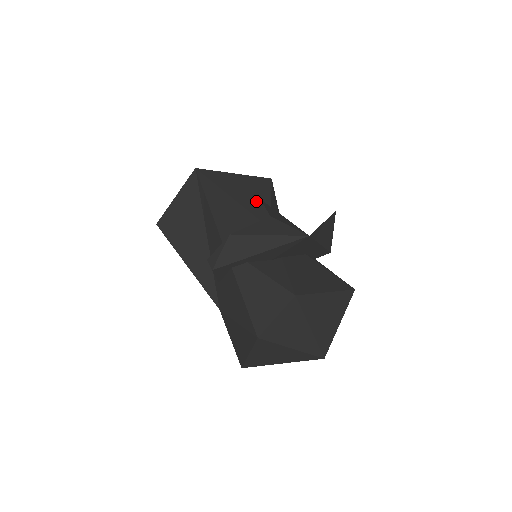
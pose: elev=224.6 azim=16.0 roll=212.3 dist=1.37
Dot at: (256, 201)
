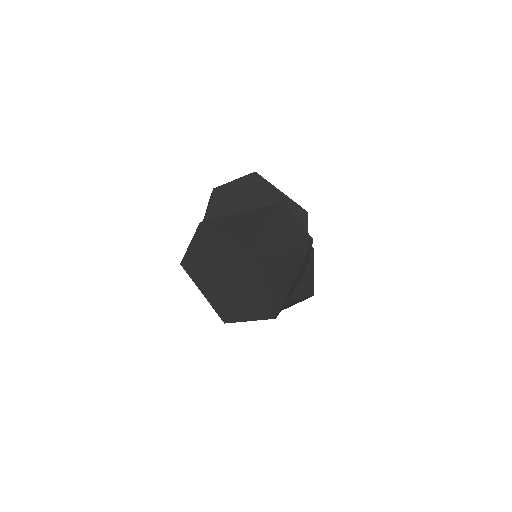
Dot at: occluded
